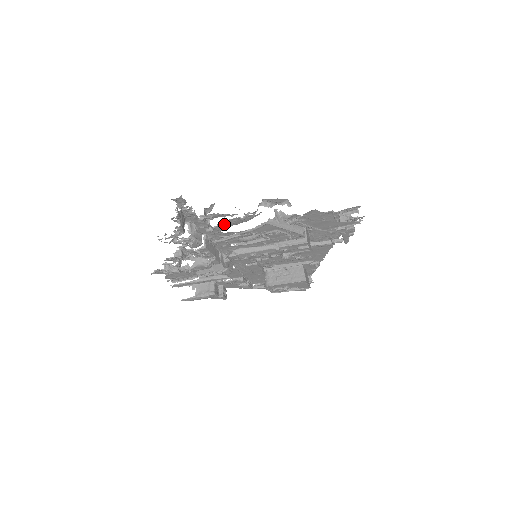
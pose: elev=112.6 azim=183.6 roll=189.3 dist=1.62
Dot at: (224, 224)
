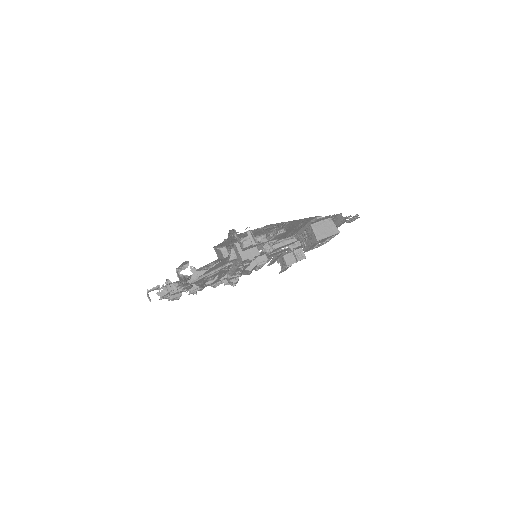
Dot at: (183, 287)
